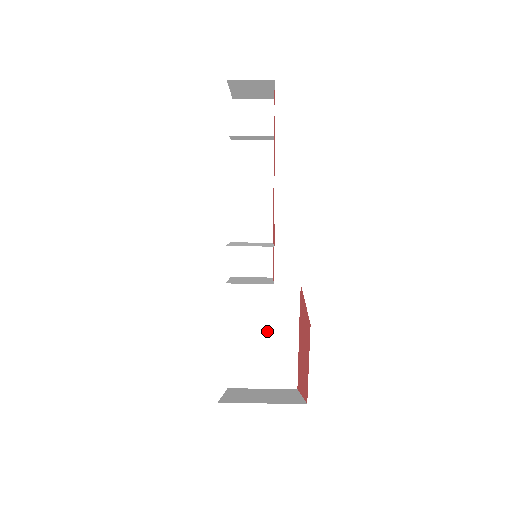
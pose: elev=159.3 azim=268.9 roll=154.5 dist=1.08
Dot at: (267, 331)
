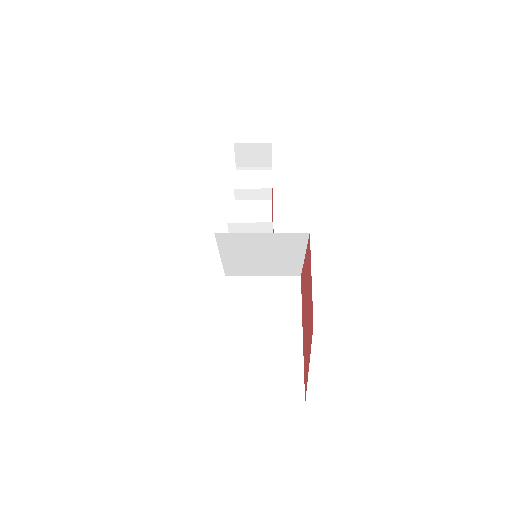
Dot at: (268, 329)
